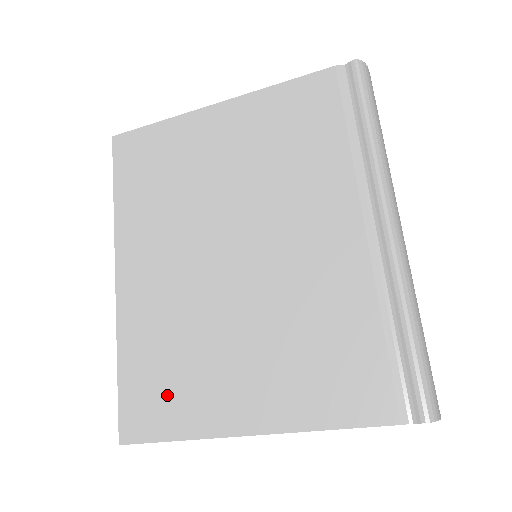
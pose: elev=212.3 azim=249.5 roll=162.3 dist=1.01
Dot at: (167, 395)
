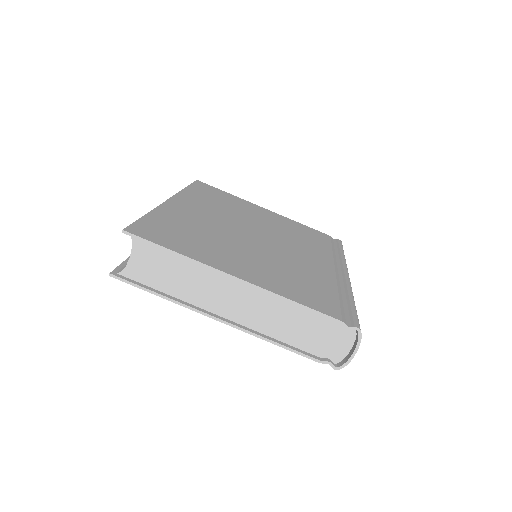
Dot at: (180, 238)
